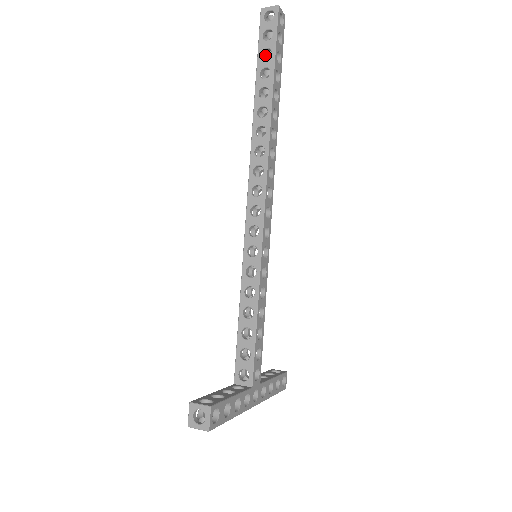
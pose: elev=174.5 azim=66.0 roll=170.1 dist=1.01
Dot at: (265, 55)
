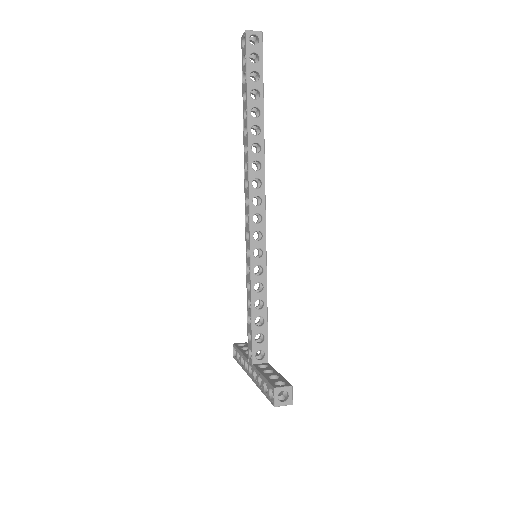
Dot at: occluded
